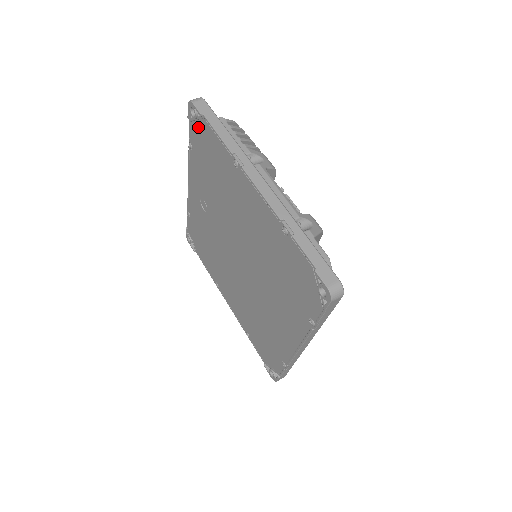
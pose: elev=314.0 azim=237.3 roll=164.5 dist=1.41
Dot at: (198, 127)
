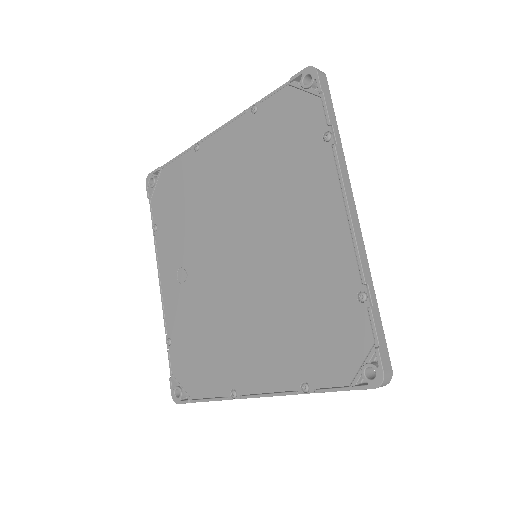
Dot at: (158, 189)
